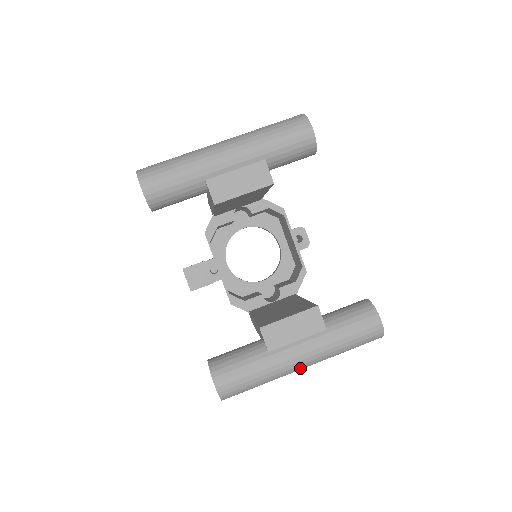
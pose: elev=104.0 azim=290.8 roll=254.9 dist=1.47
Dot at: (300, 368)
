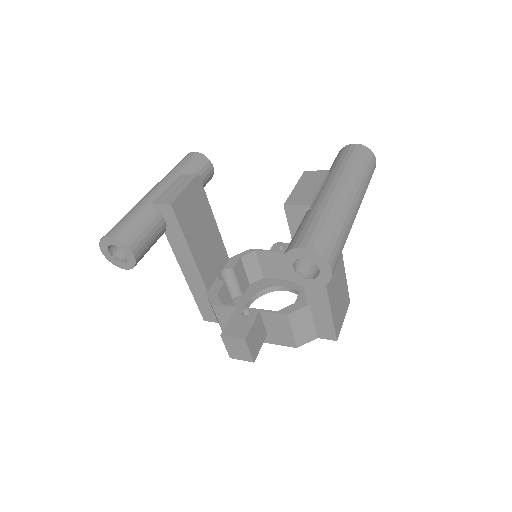
Dot at: (350, 199)
